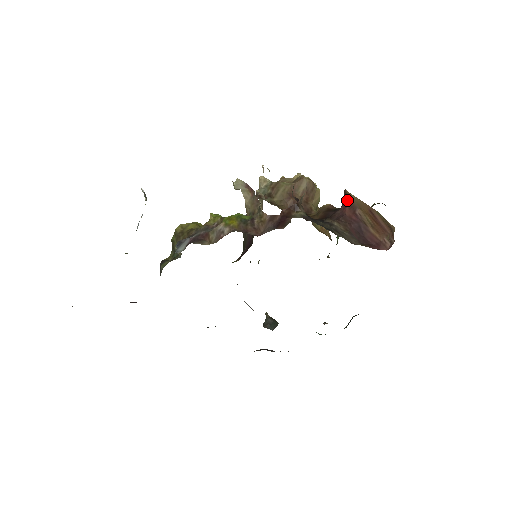
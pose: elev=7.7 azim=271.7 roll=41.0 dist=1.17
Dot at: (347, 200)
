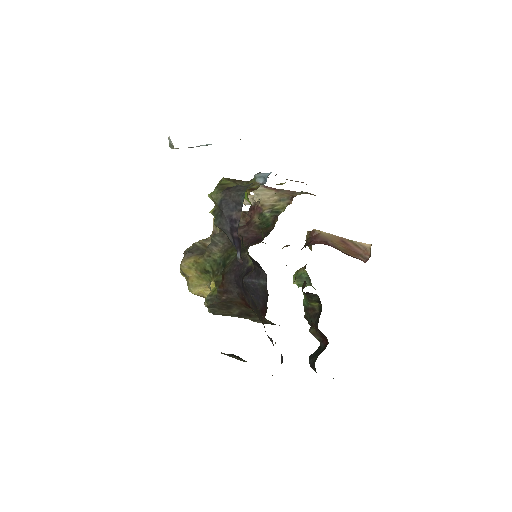
Dot at: (317, 236)
